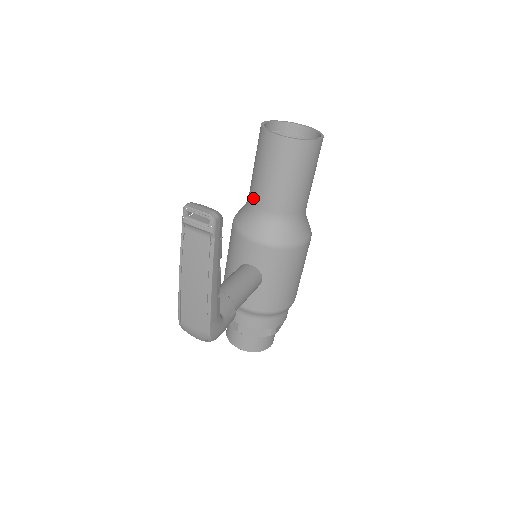
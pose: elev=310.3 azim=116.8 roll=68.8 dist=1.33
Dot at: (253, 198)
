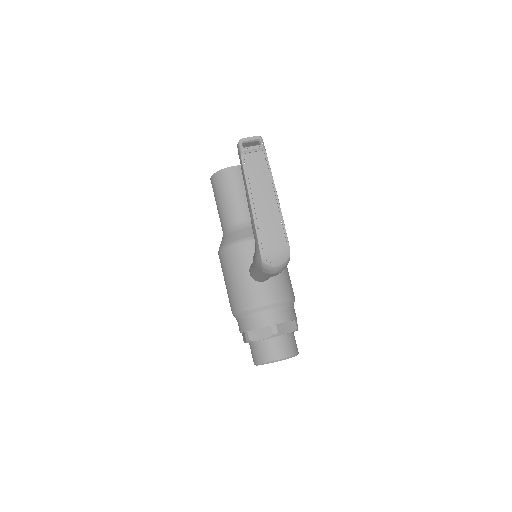
Dot at: (232, 219)
